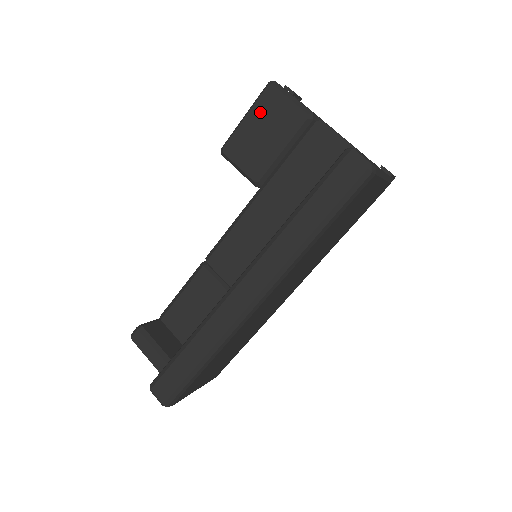
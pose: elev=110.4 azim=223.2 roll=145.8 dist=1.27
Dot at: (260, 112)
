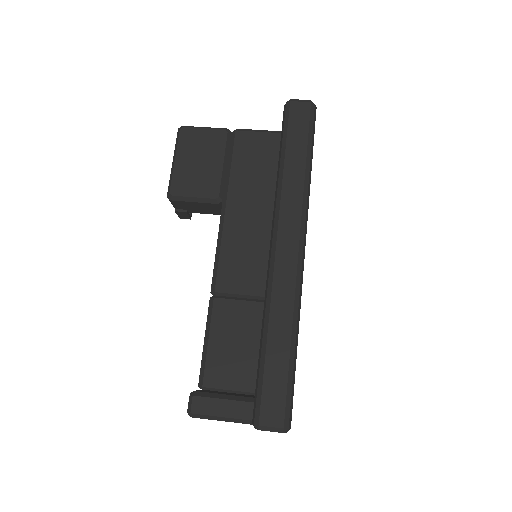
Dot at: (186, 149)
